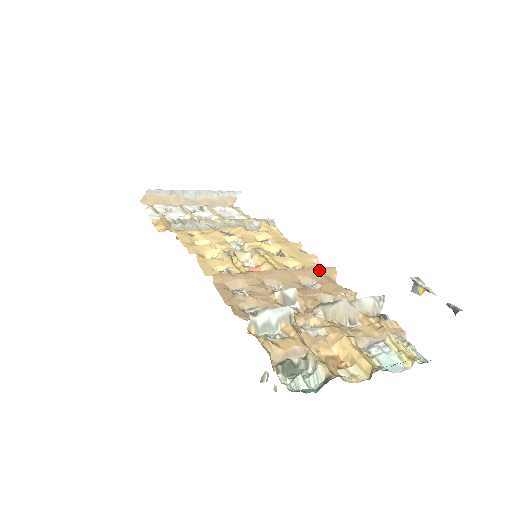
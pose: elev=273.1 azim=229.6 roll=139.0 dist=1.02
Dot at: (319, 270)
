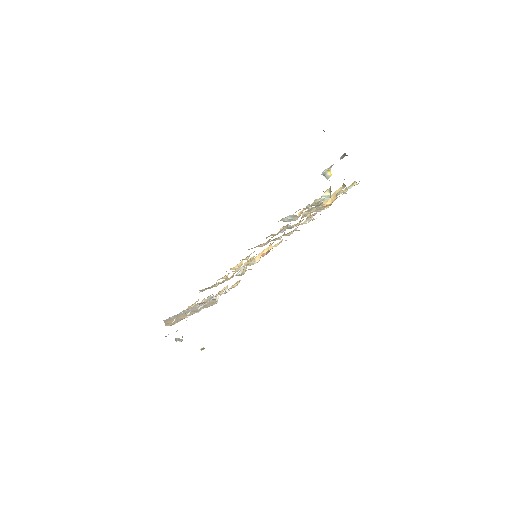
Dot at: (289, 232)
